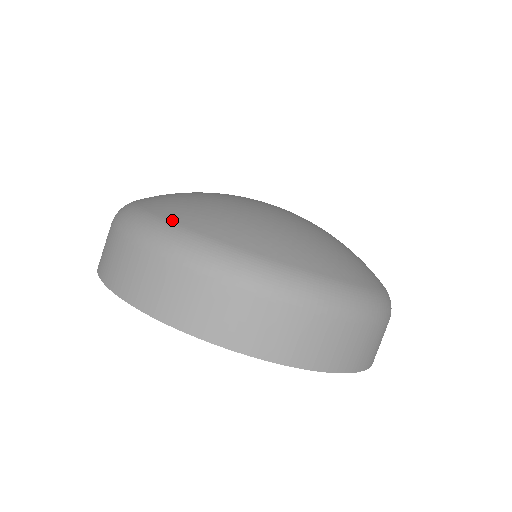
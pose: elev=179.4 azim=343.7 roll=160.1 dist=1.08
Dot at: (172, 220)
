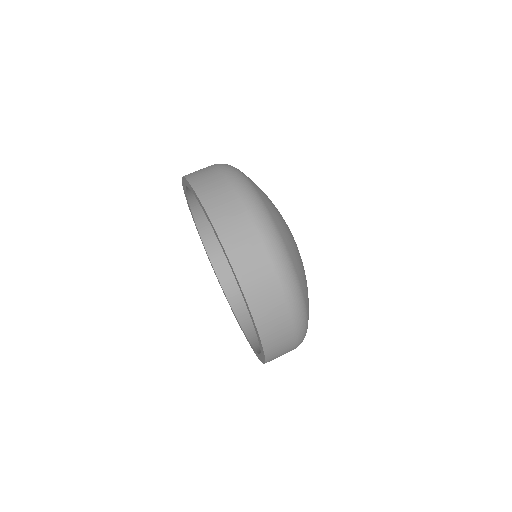
Dot at: (285, 242)
